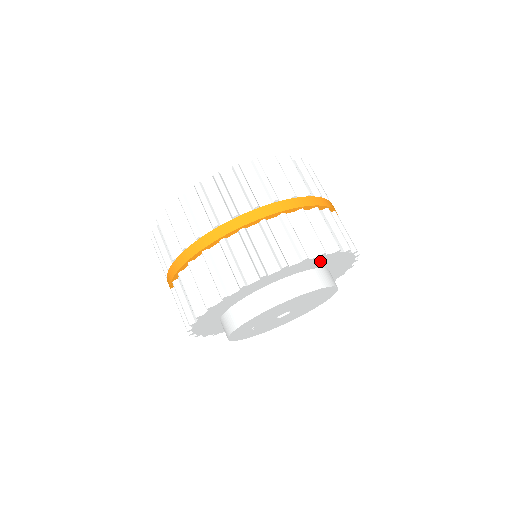
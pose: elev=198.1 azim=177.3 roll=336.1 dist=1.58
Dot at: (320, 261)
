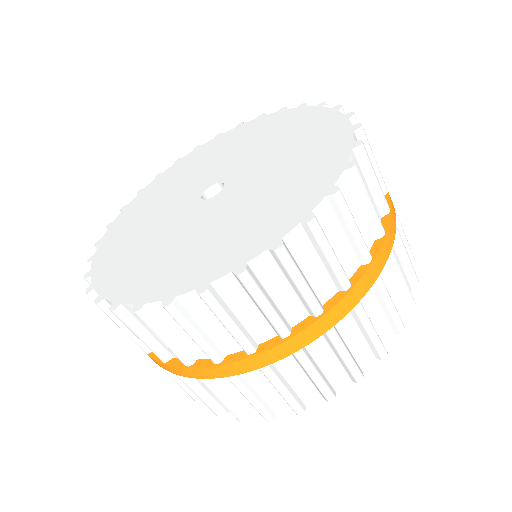
Dot at: occluded
